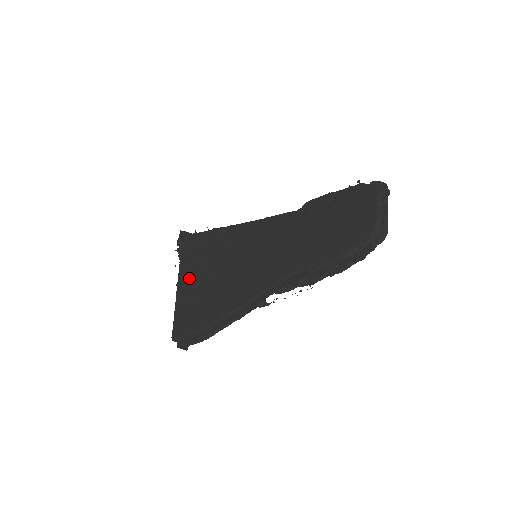
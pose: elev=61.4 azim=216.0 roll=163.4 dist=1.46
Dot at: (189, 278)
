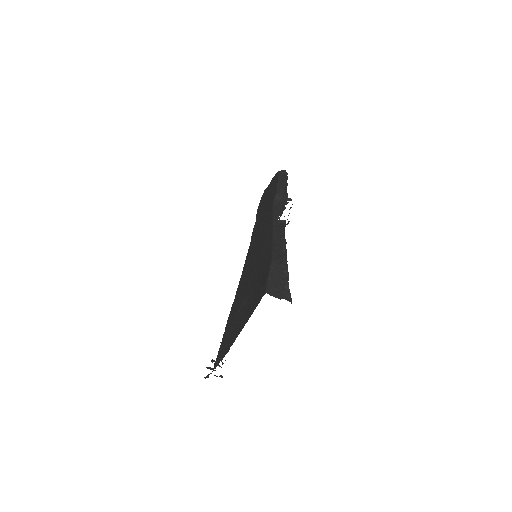
Dot at: (238, 326)
